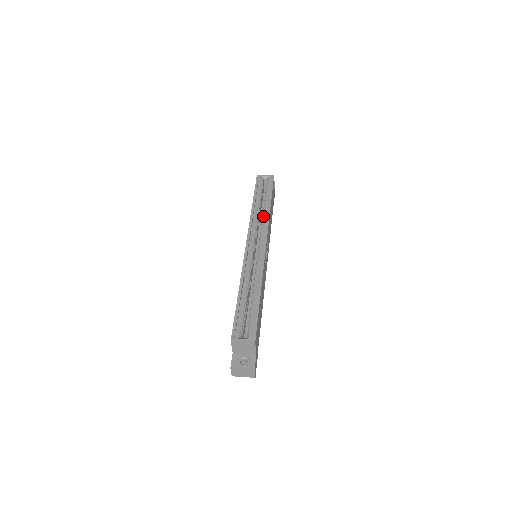
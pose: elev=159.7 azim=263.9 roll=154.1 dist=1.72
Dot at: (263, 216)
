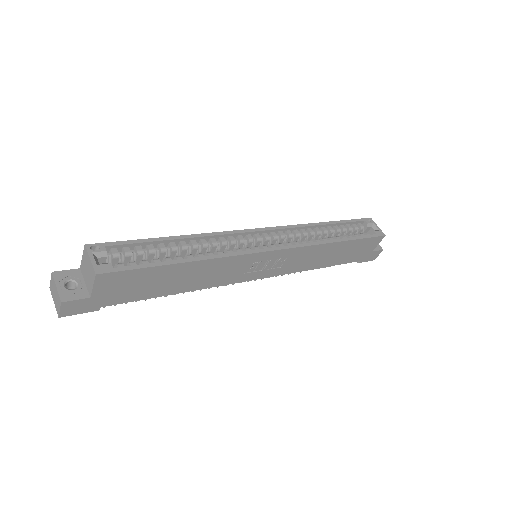
Dot at: occluded
